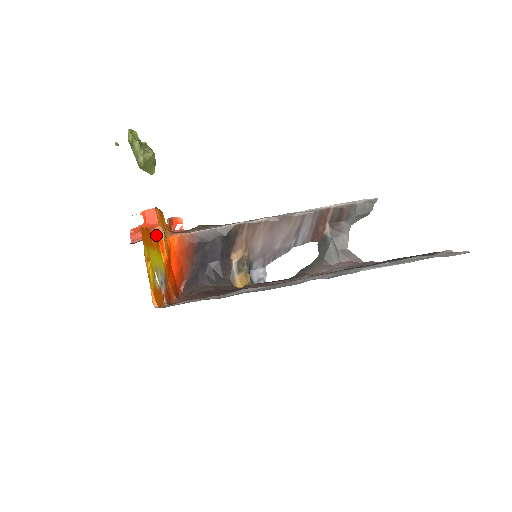
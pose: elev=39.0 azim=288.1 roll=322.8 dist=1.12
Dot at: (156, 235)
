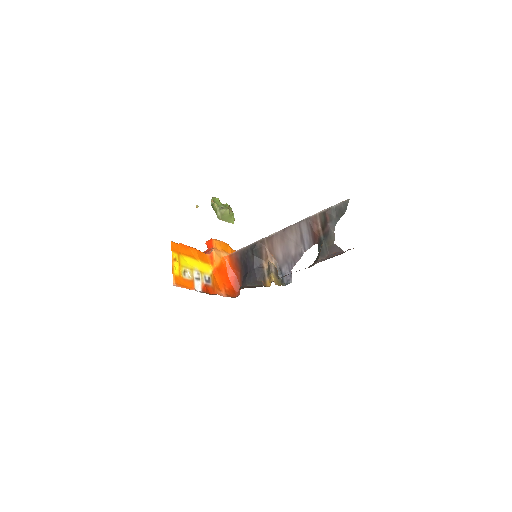
Dot at: (208, 254)
